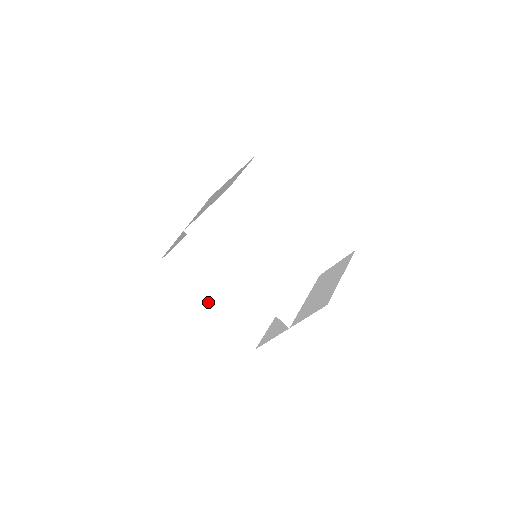
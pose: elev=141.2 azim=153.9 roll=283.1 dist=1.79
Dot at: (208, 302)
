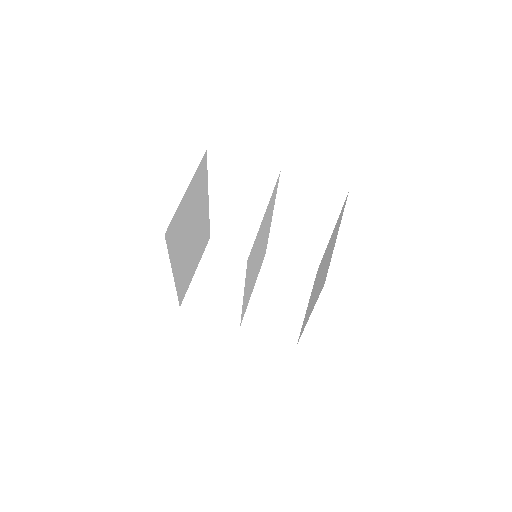
Dot at: (175, 271)
